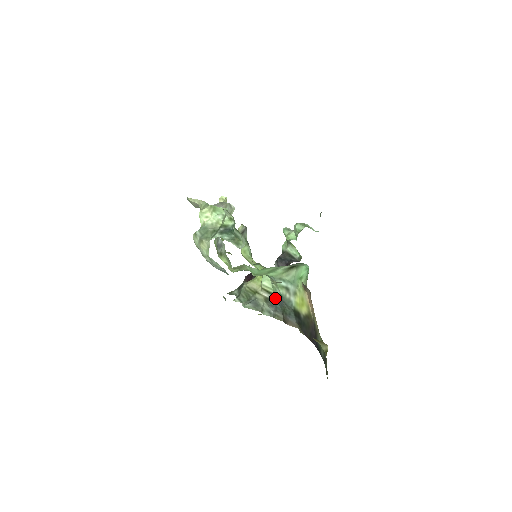
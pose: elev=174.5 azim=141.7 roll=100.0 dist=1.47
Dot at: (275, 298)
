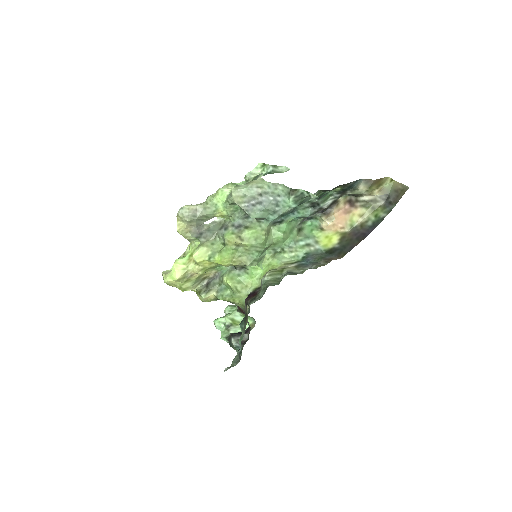
Dot at: (302, 261)
